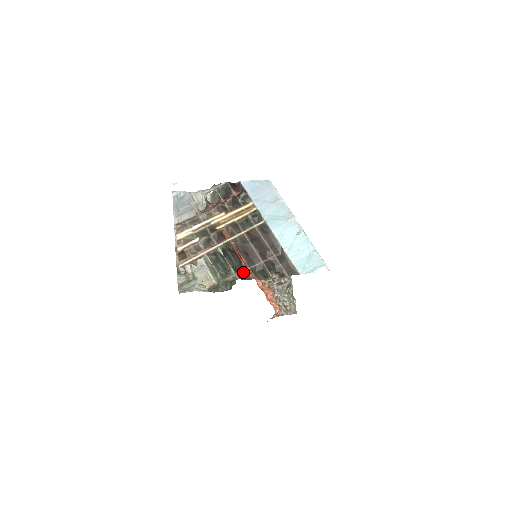
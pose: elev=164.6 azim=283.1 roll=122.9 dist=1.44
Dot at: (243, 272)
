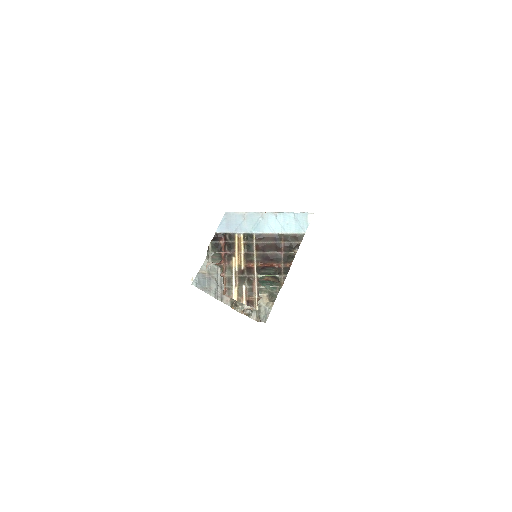
Dot at: (283, 270)
